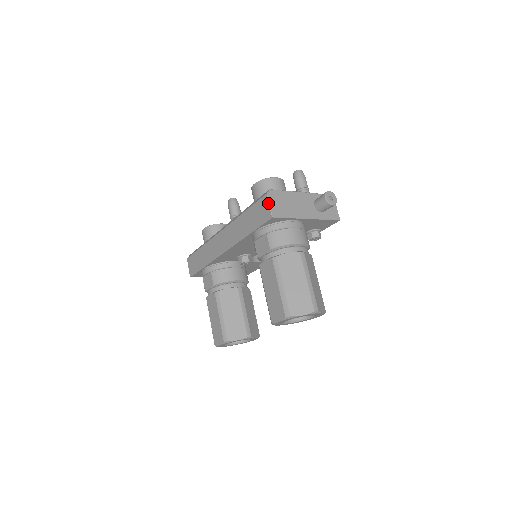
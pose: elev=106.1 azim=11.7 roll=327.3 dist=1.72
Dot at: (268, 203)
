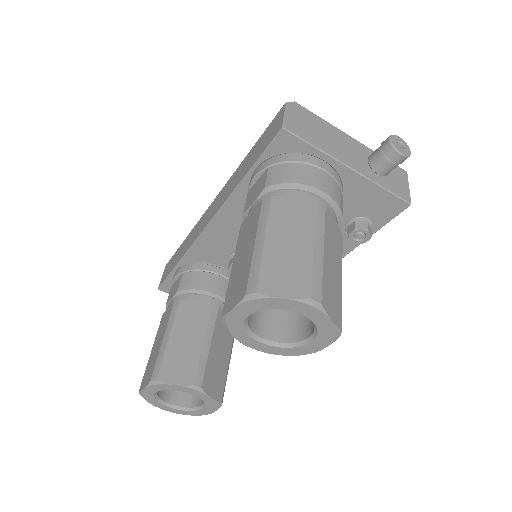
Dot at: (283, 112)
